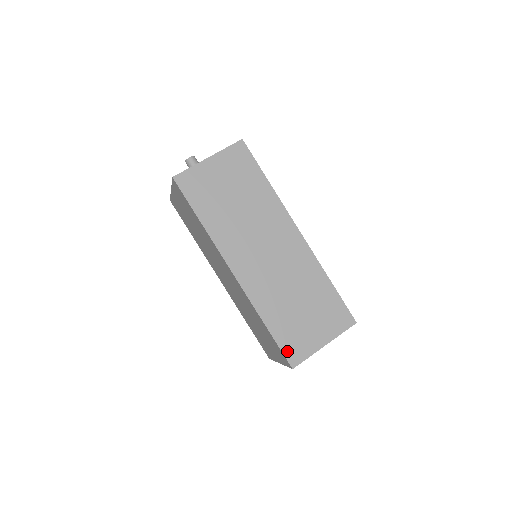
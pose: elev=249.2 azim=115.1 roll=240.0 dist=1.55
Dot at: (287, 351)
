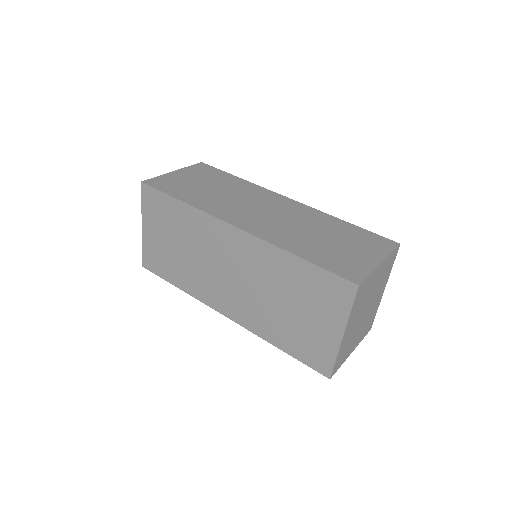
Dot at: (339, 272)
